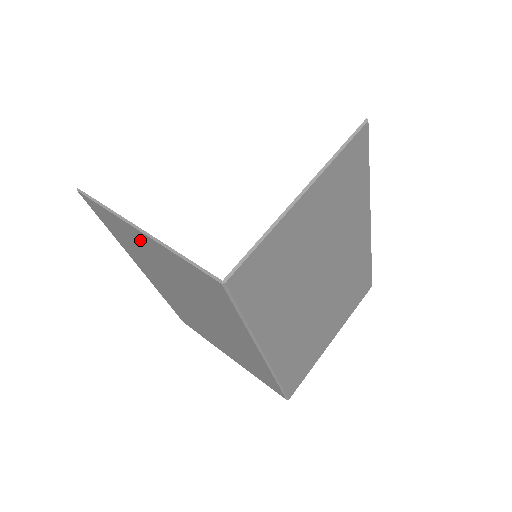
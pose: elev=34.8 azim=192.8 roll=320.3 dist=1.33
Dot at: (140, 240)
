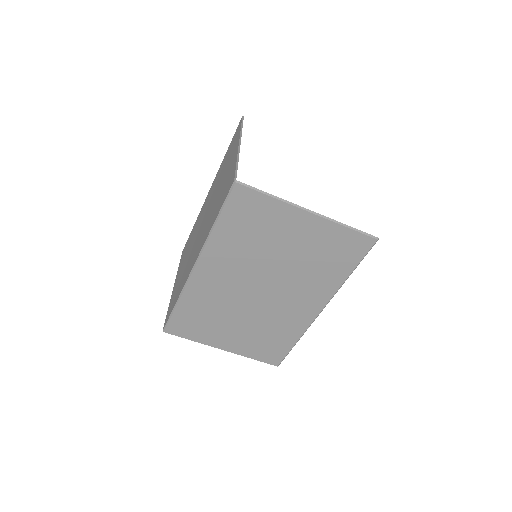
Dot at: occluded
